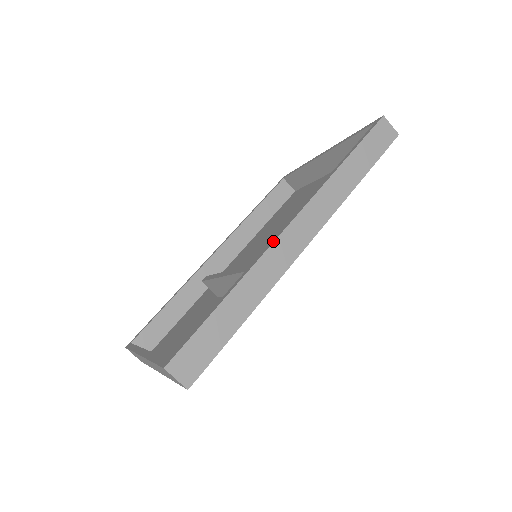
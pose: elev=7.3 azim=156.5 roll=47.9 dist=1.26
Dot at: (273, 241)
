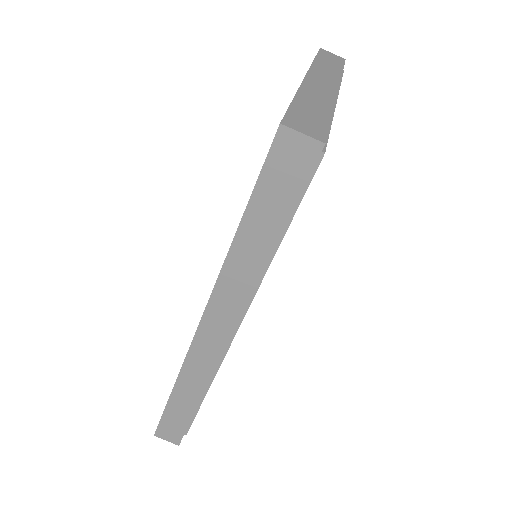
Dot at: occluded
